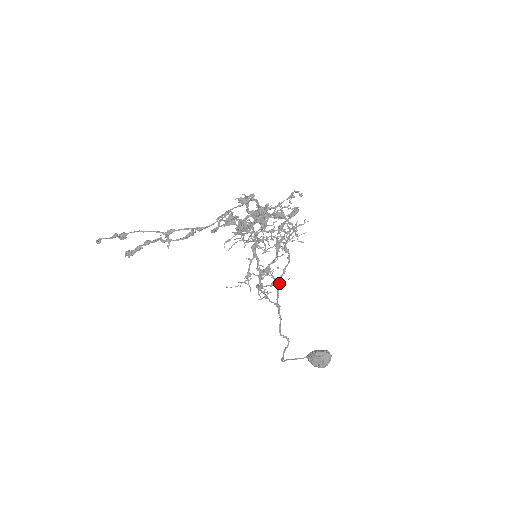
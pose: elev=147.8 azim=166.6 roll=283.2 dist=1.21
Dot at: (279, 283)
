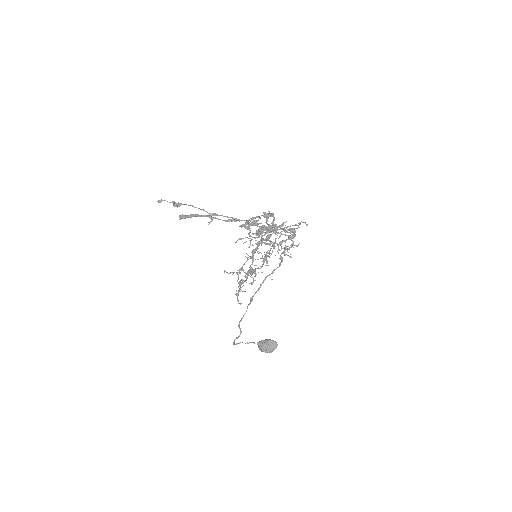
Dot at: occluded
